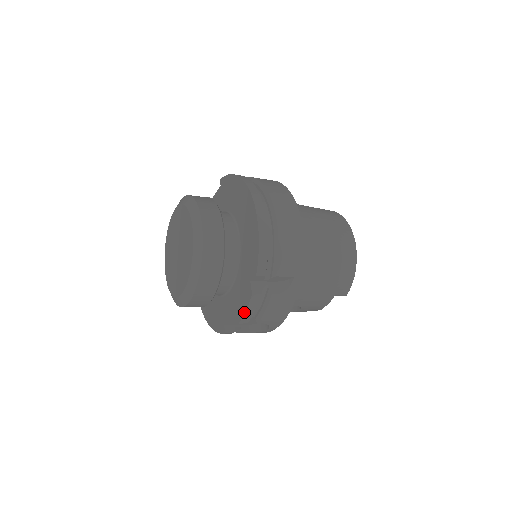
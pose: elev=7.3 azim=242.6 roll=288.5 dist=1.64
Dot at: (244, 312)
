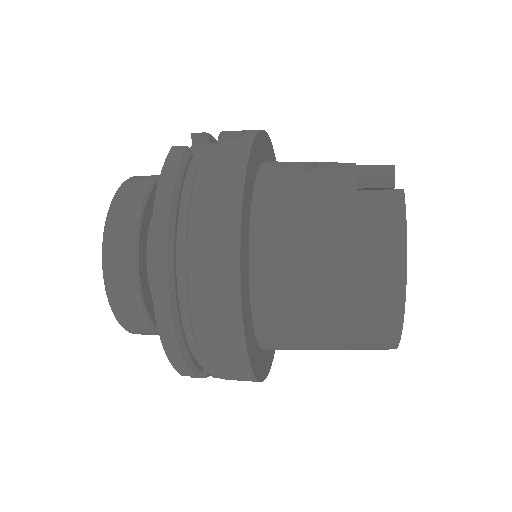
Dot at: occluded
